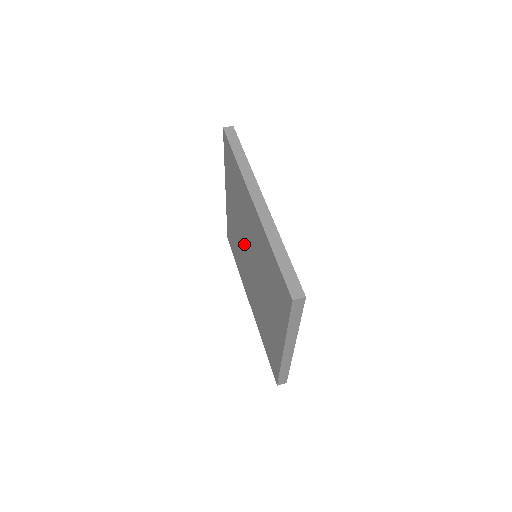
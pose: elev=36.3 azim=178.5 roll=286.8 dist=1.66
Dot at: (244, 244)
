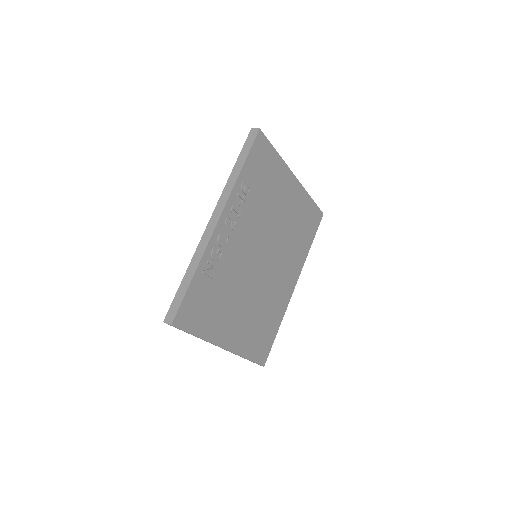
Dot at: occluded
